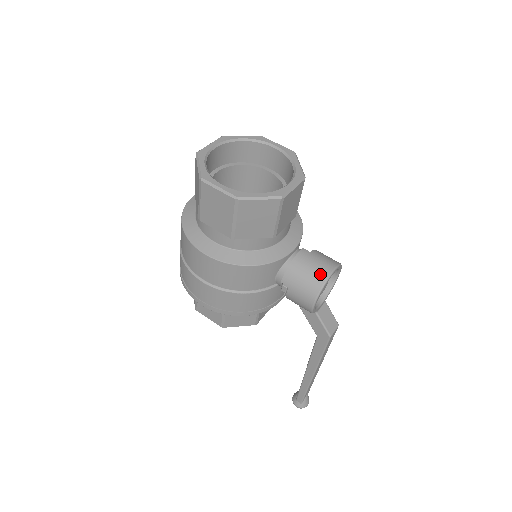
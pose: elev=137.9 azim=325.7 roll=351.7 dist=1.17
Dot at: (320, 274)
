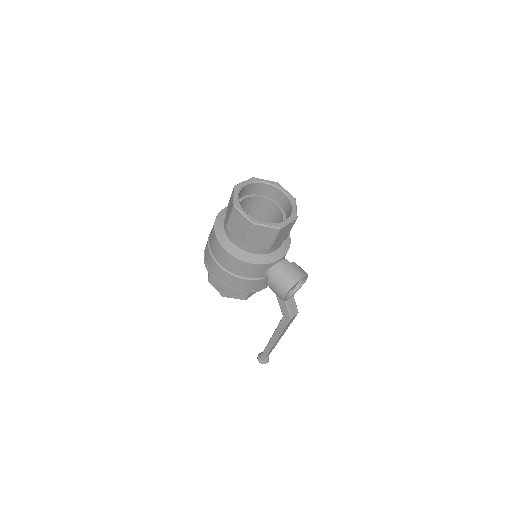
Dot at: (293, 278)
